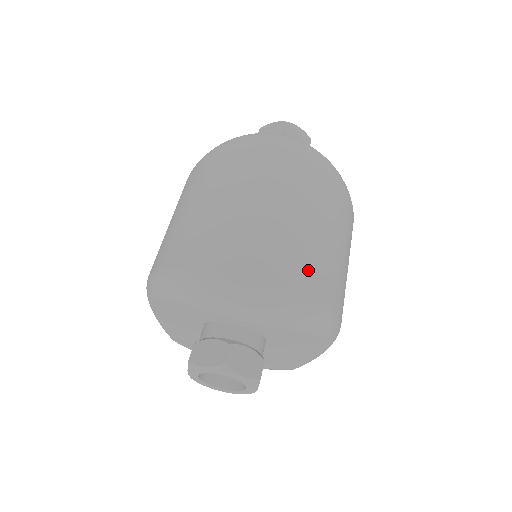
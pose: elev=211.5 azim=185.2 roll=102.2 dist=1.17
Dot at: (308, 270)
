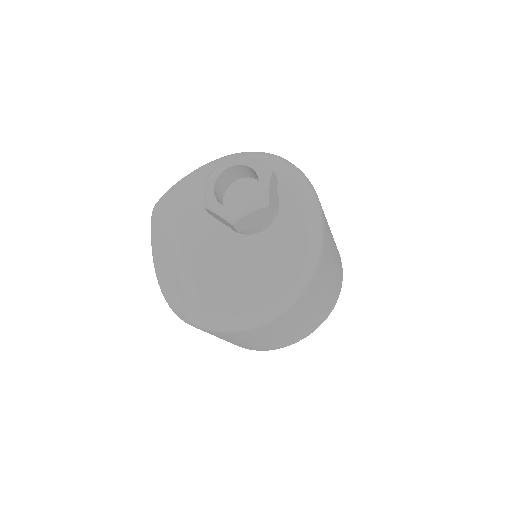
Dot at: (328, 245)
